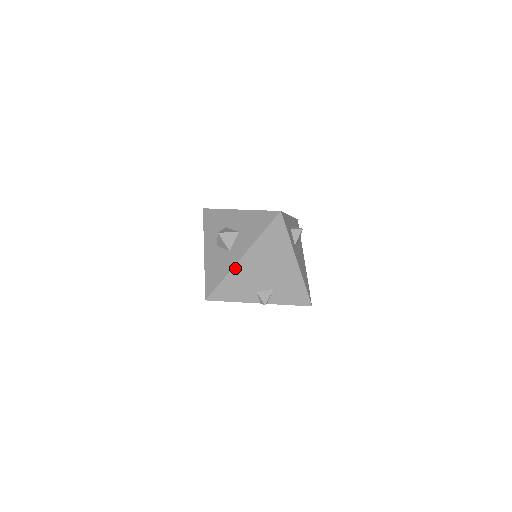
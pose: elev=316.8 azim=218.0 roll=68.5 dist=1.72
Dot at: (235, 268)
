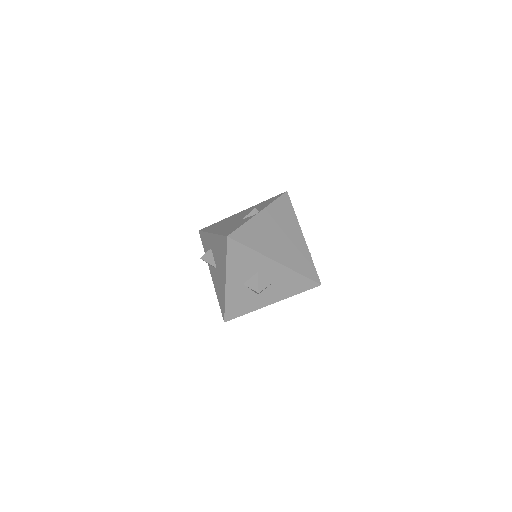
Dot at: (260, 308)
